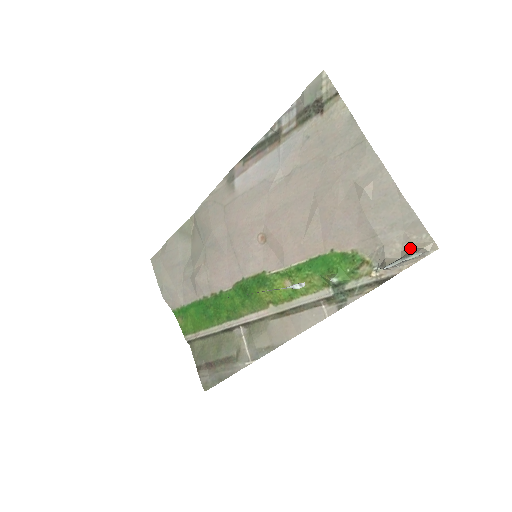
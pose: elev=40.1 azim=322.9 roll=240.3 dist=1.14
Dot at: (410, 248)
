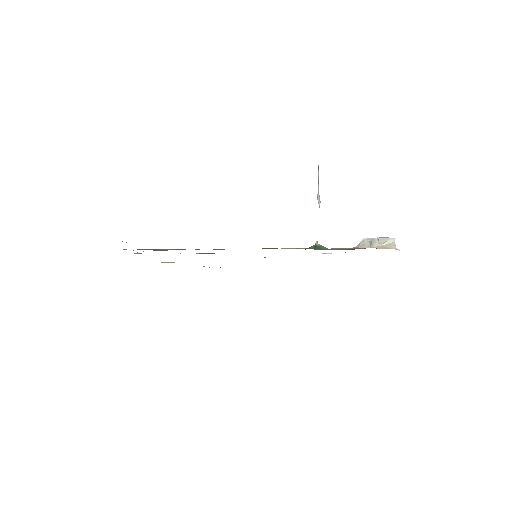
Dot at: occluded
